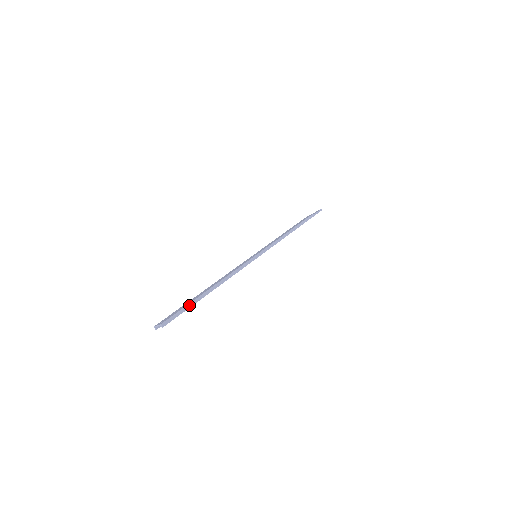
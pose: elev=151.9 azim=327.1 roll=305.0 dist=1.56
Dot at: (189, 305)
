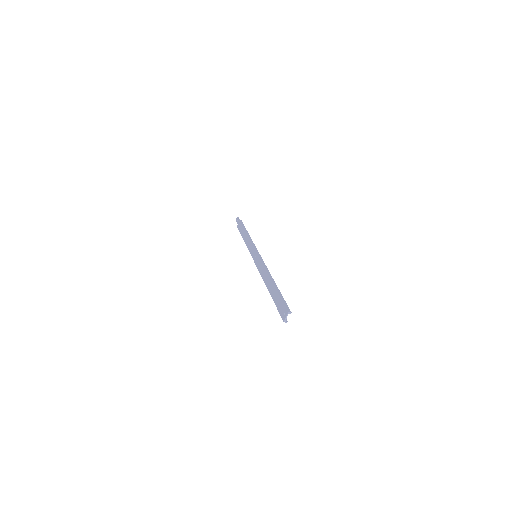
Dot at: (280, 295)
